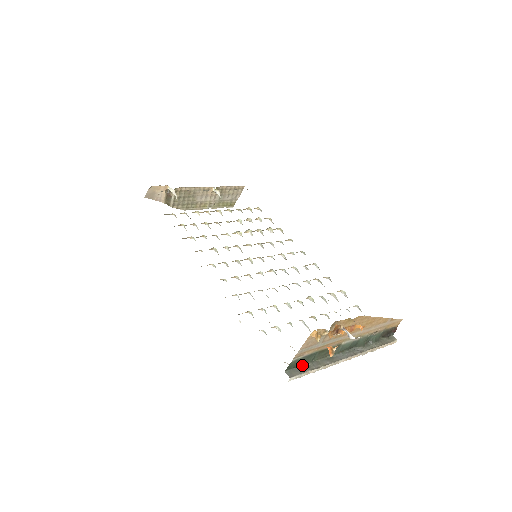
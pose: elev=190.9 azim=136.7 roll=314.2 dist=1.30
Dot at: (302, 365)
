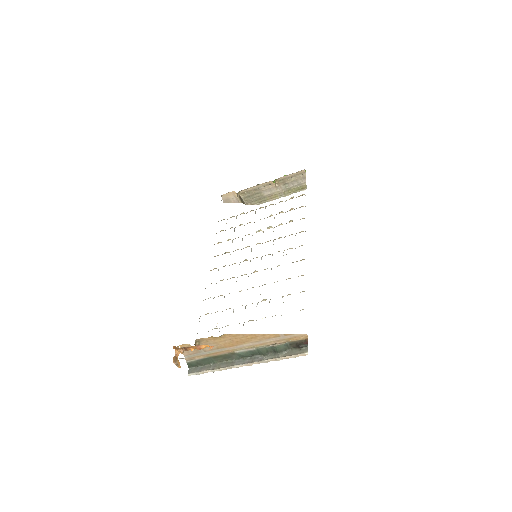
Dot at: (203, 365)
